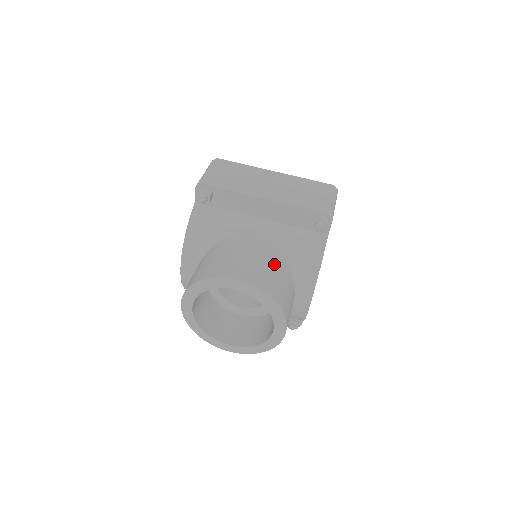
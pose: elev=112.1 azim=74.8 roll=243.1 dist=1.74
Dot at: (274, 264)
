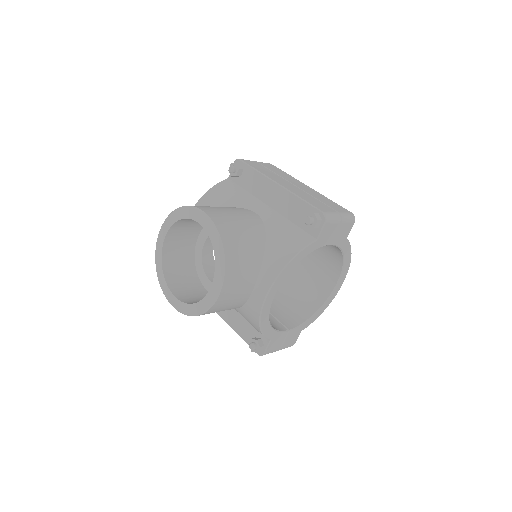
Dot at: (250, 232)
